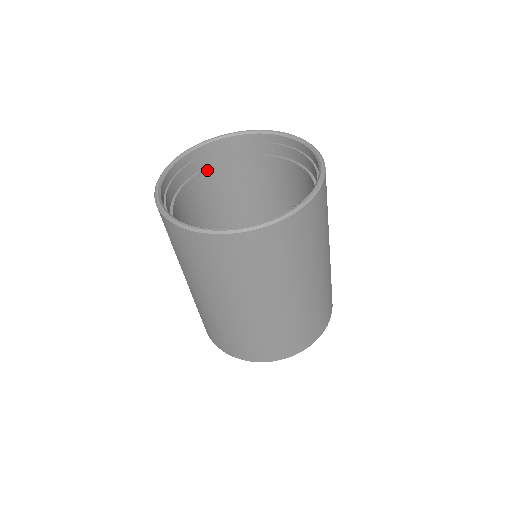
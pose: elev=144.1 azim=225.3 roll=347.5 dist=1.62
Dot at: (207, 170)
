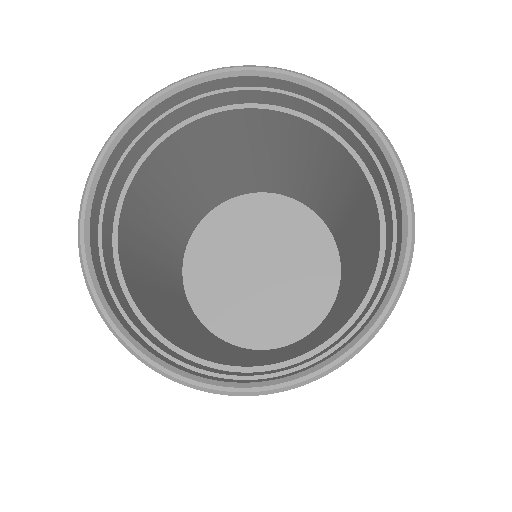
Dot at: (130, 186)
